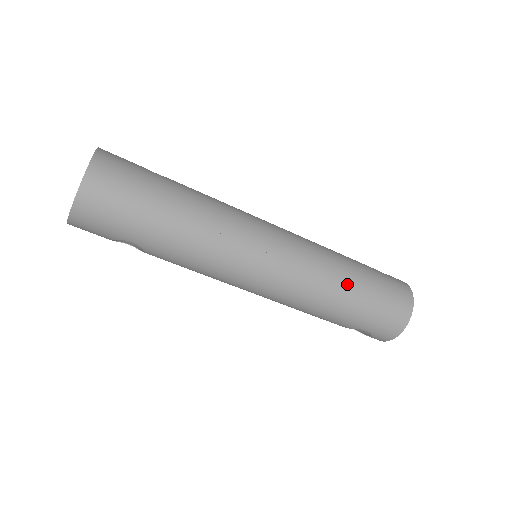
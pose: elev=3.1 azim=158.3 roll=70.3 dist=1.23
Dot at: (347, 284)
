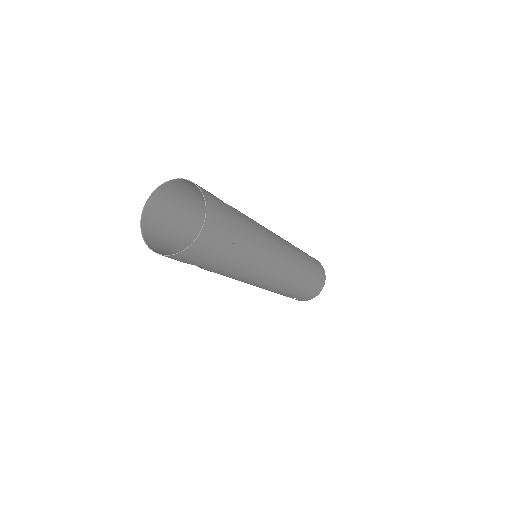
Dot at: (305, 277)
